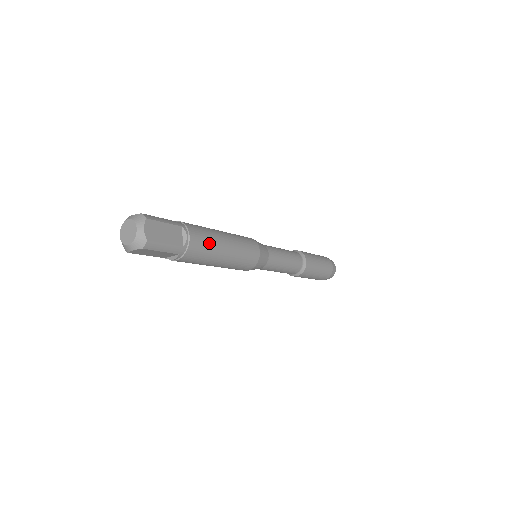
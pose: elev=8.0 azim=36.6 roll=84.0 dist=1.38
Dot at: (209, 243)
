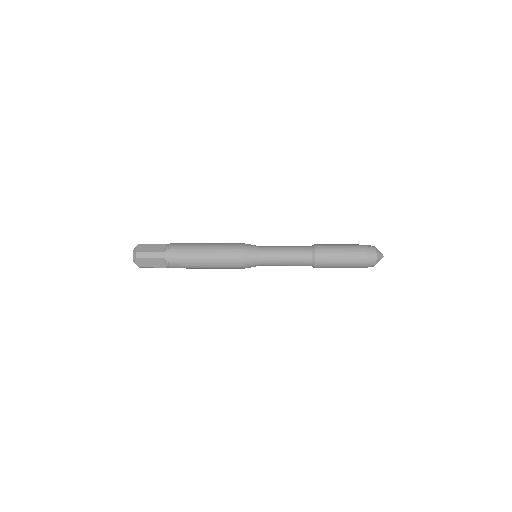
Dot at: (187, 248)
